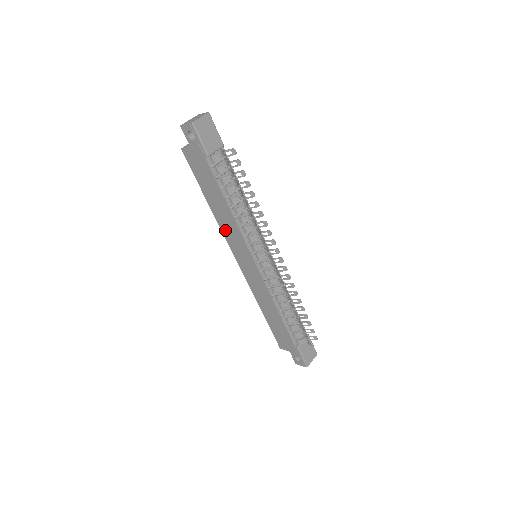
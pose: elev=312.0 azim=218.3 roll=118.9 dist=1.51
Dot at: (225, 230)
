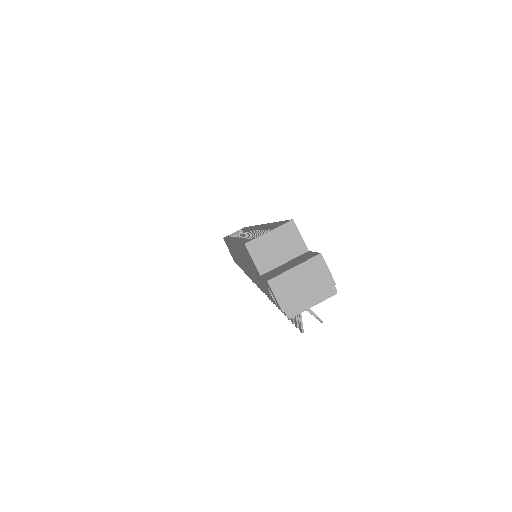
Dot at: (237, 250)
